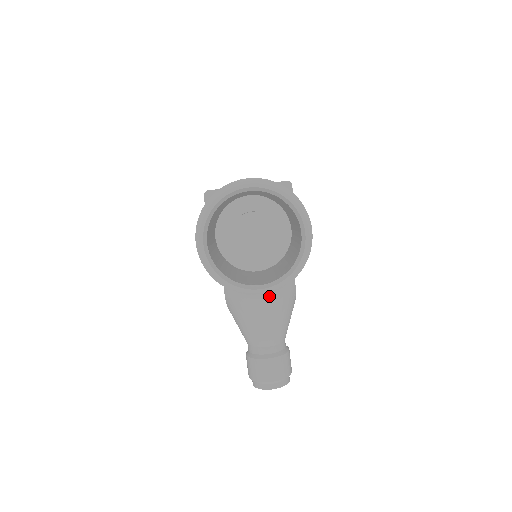
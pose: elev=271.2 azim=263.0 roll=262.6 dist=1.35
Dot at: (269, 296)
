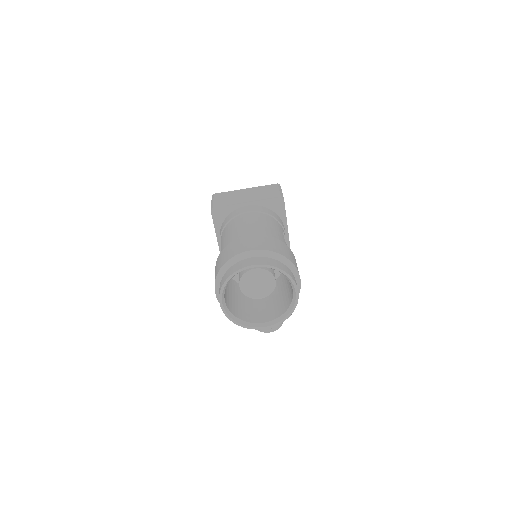
Dot at: occluded
